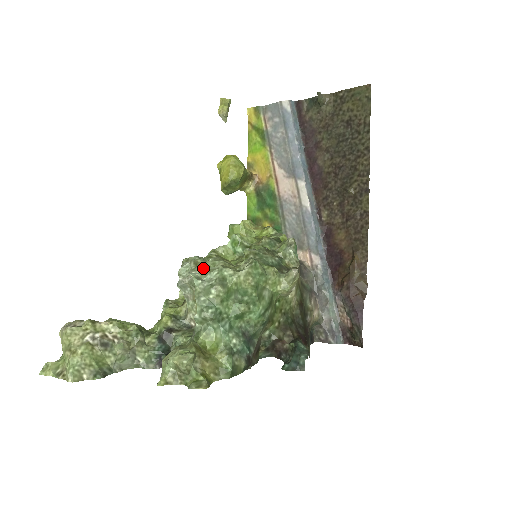
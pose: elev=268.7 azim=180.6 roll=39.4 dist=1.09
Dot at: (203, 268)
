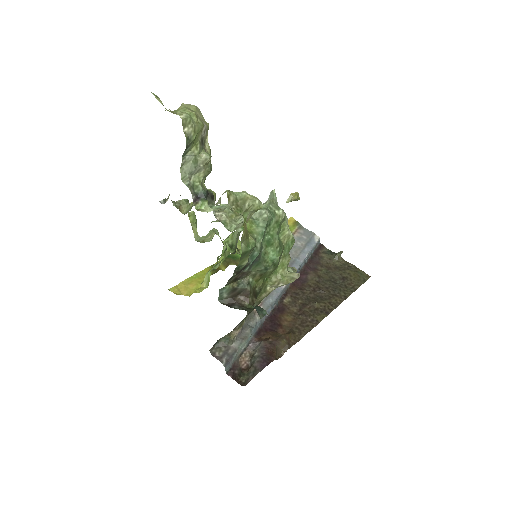
Dot at: occluded
